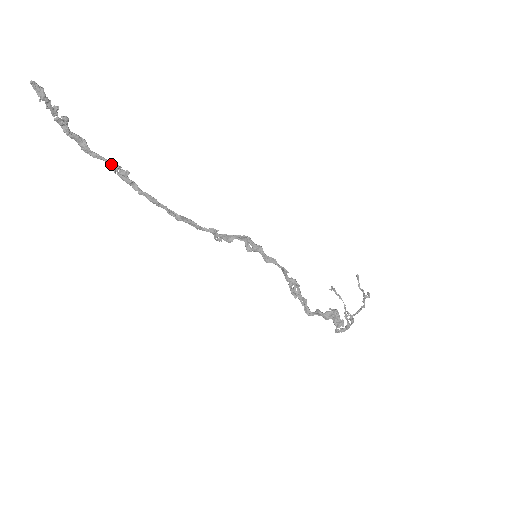
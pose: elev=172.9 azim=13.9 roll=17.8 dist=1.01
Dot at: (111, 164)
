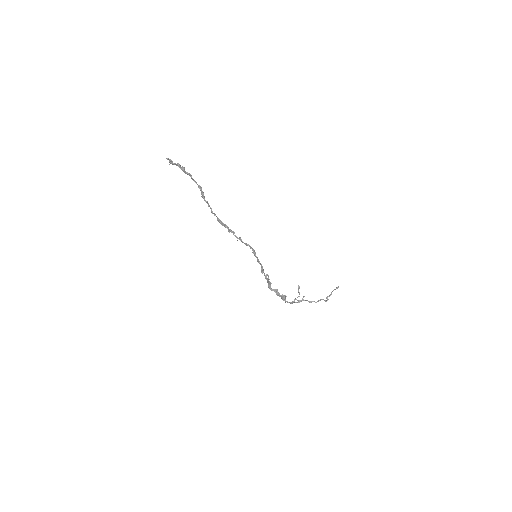
Dot at: (200, 190)
